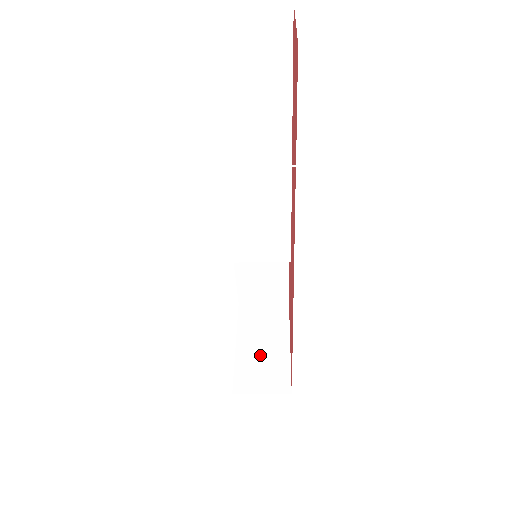
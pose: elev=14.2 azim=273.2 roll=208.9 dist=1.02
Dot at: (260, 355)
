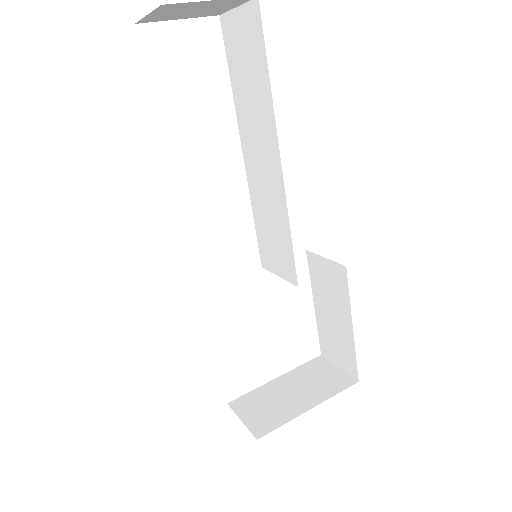
Dot at: (280, 397)
